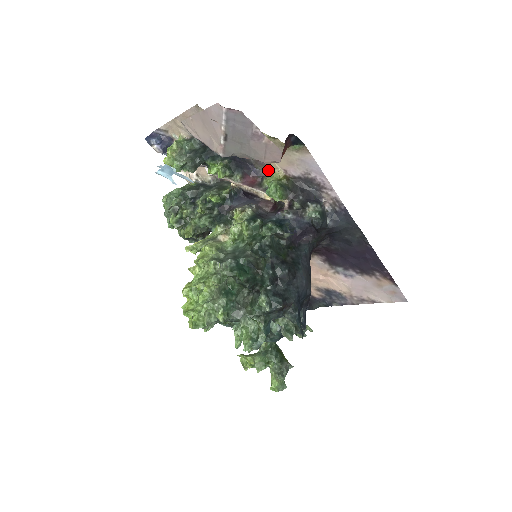
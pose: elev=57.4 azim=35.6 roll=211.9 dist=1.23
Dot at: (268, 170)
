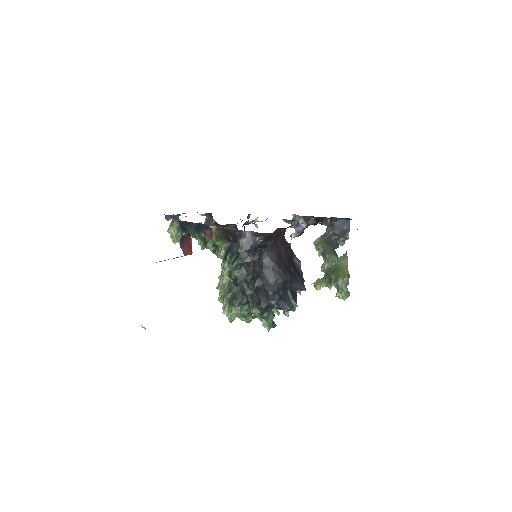
Dot at: (209, 225)
